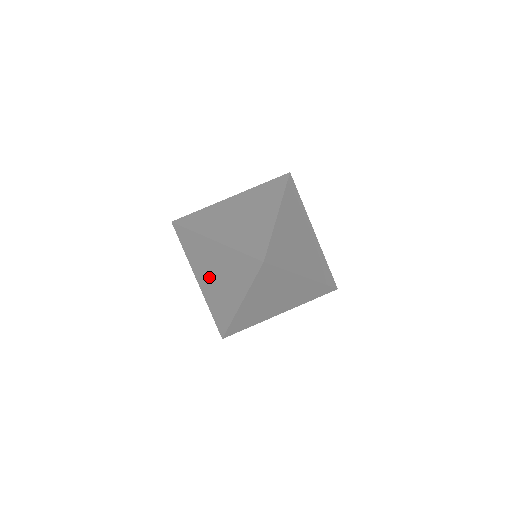
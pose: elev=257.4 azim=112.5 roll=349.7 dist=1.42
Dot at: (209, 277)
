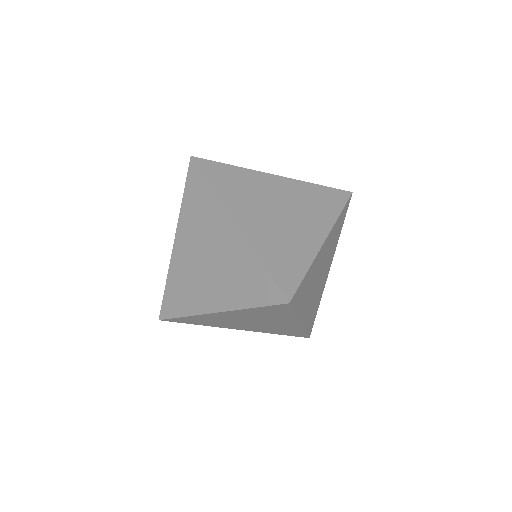
Dot at: (246, 325)
